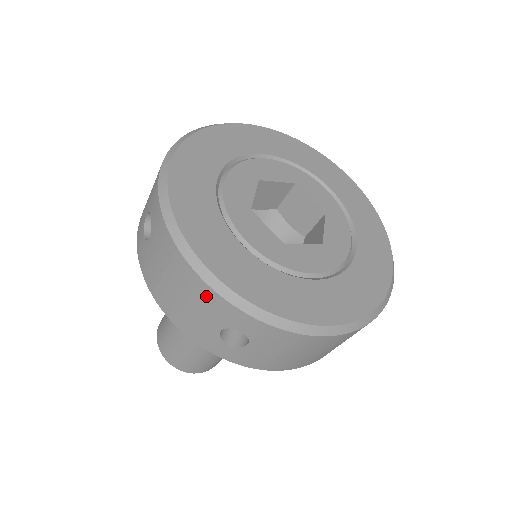
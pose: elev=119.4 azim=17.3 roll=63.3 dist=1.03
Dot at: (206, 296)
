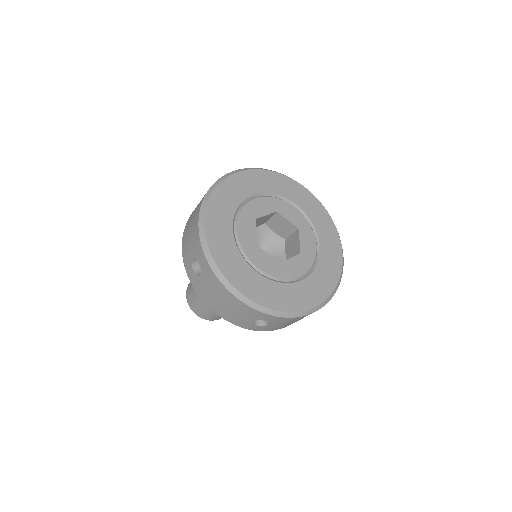
Dot at: (245, 309)
